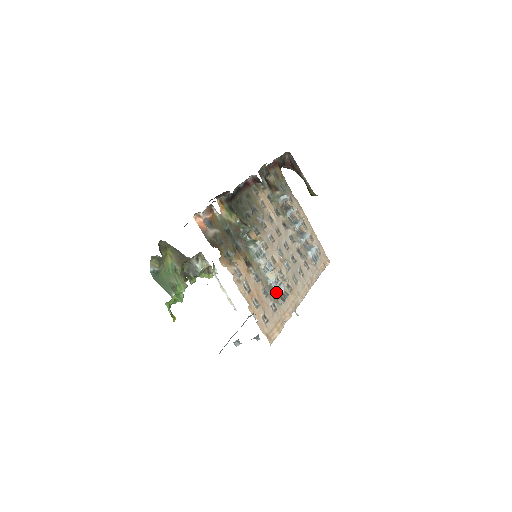
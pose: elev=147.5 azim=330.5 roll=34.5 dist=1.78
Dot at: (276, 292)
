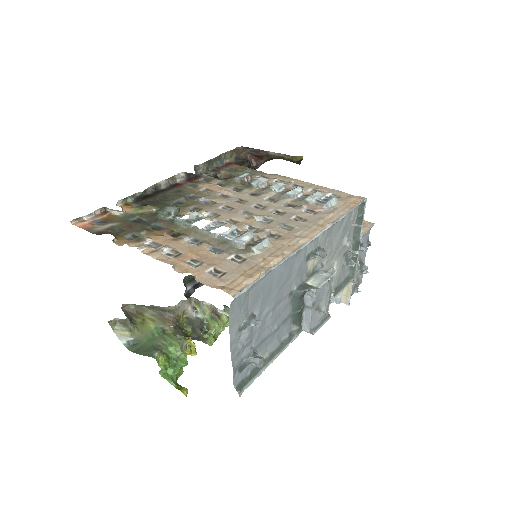
Dot at: (235, 242)
